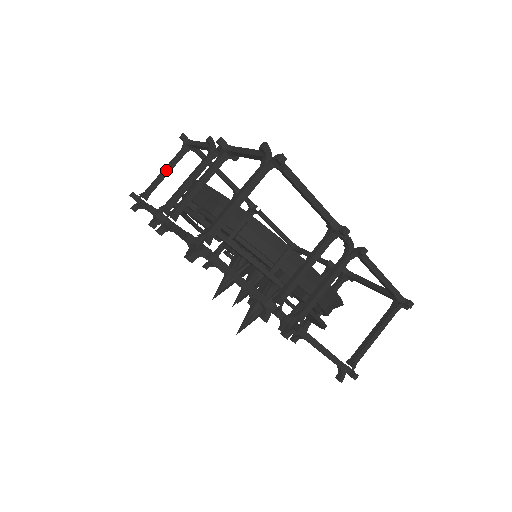
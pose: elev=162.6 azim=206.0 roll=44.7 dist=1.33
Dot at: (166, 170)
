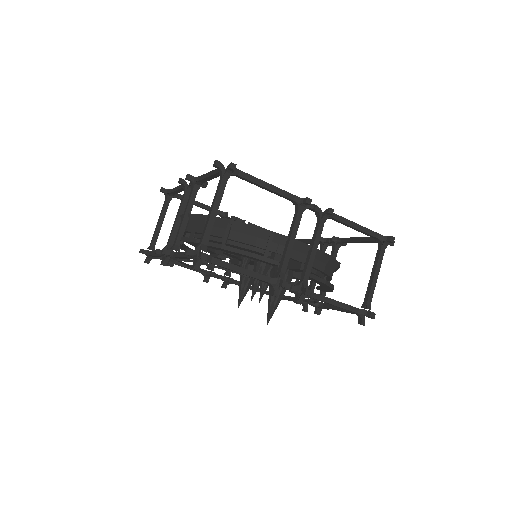
Dot at: (160, 221)
